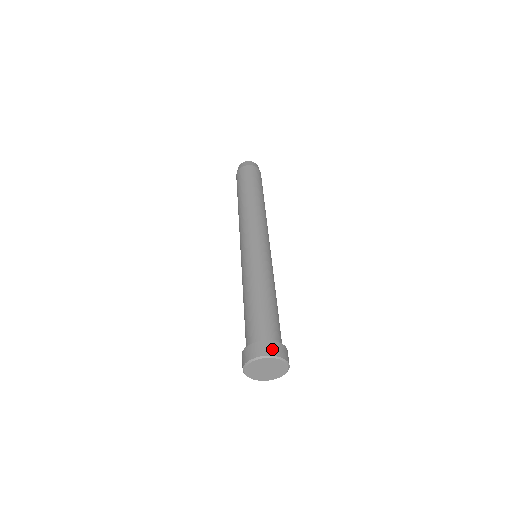
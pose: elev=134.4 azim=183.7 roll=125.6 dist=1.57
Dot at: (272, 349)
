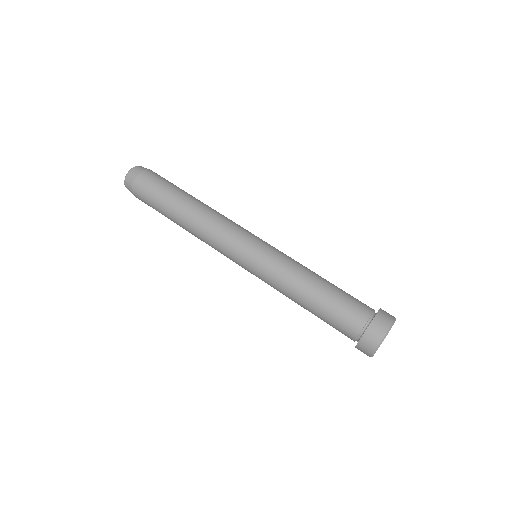
Dot at: (389, 314)
